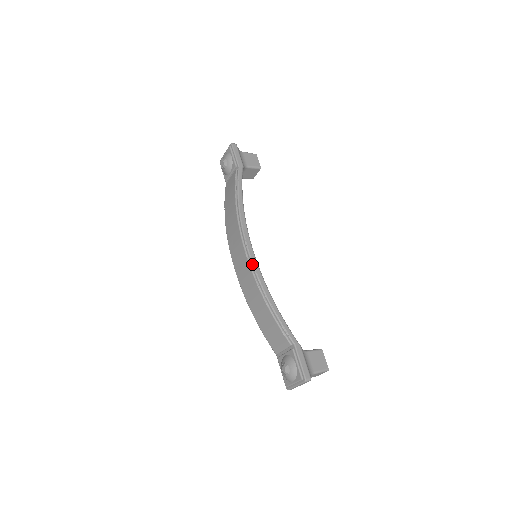
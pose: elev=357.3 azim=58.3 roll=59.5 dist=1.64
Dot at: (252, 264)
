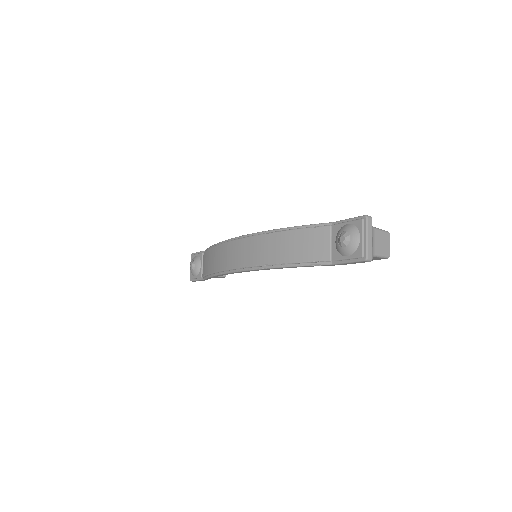
Dot at: (251, 234)
